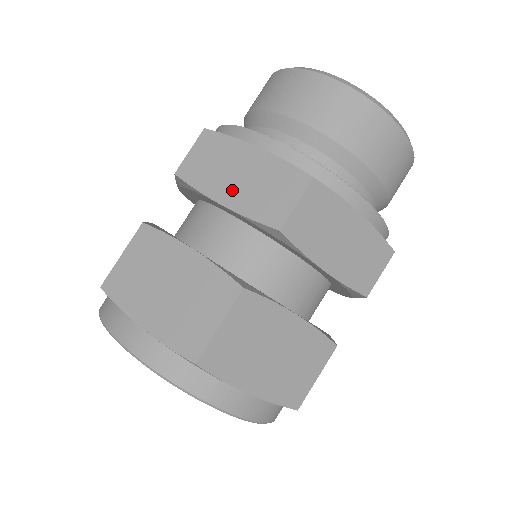
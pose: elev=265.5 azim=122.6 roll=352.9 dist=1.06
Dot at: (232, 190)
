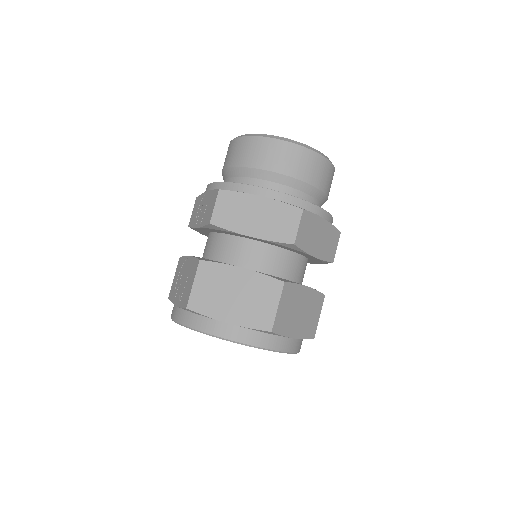
Dot at: (255, 226)
